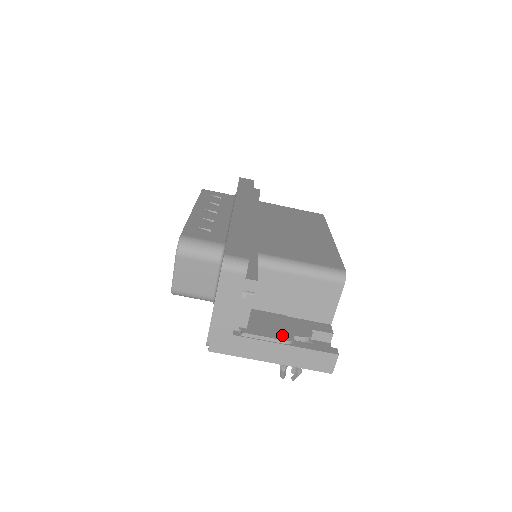
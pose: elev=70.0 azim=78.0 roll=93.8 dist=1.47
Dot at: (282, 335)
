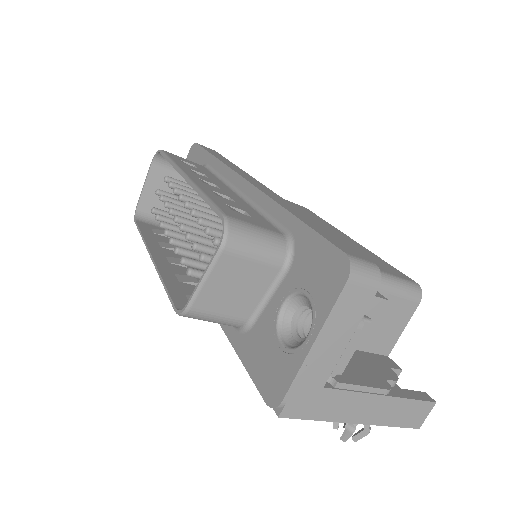
Dot at: (376, 380)
